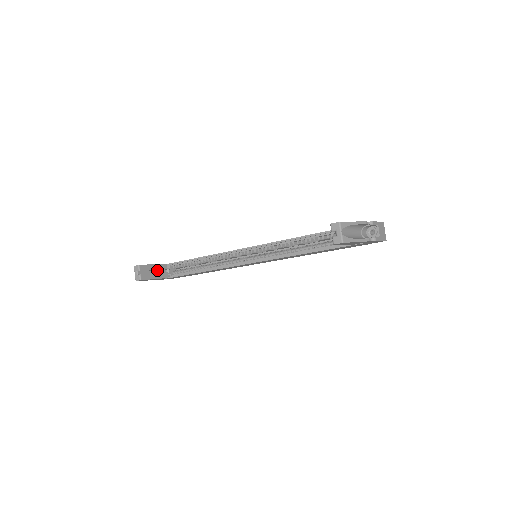
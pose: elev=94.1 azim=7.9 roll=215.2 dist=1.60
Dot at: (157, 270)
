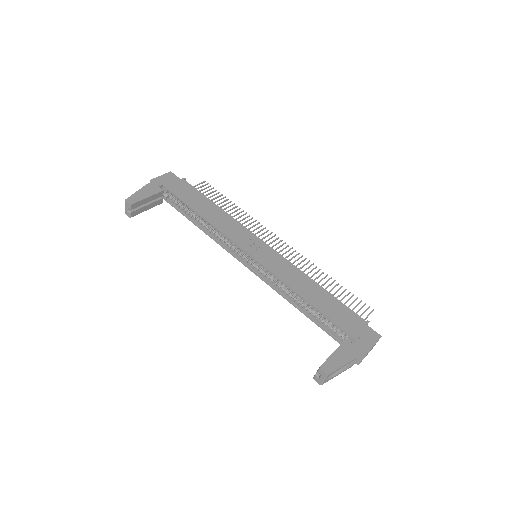
Dot at: occluded
